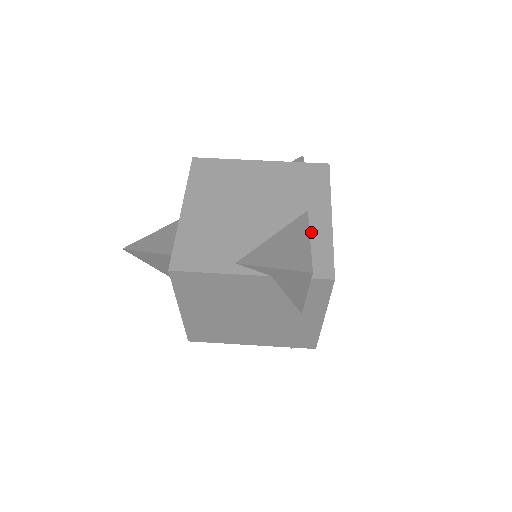
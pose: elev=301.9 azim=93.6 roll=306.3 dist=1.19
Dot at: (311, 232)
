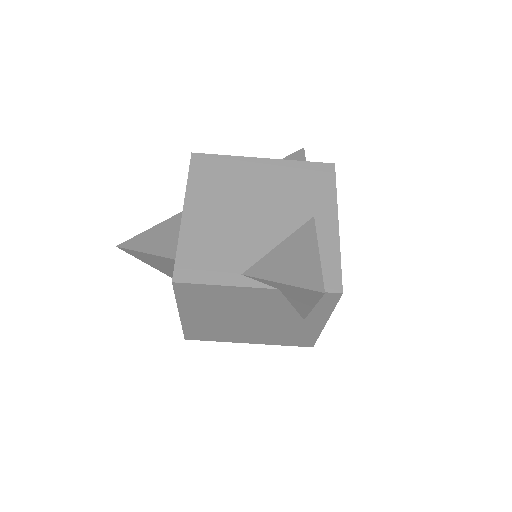
Dot at: (318, 241)
